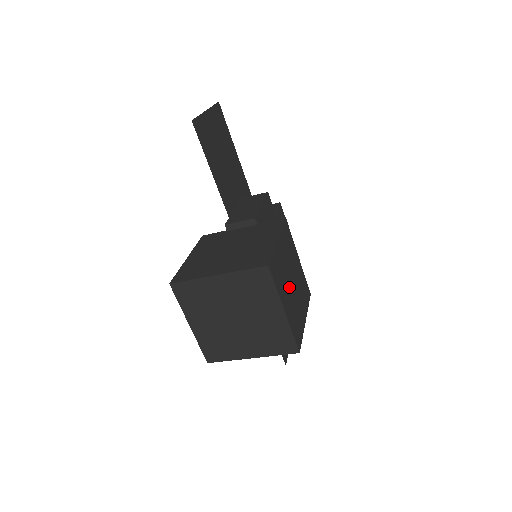
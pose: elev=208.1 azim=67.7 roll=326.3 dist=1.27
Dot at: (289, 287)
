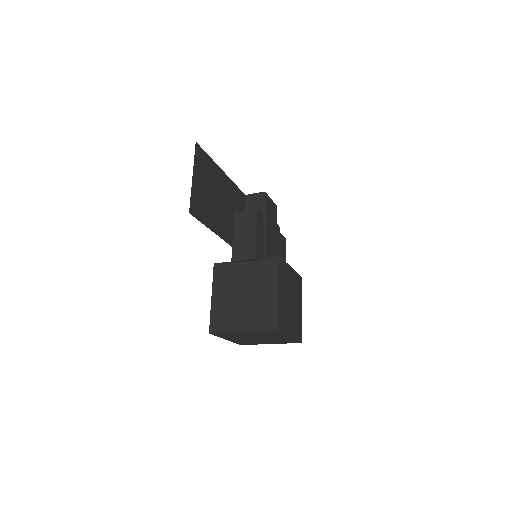
Dot at: (290, 311)
